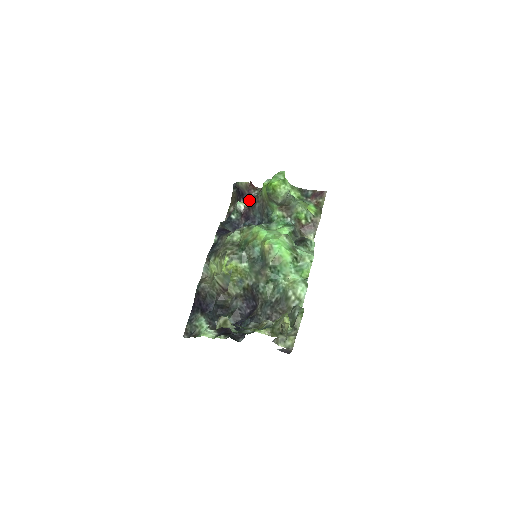
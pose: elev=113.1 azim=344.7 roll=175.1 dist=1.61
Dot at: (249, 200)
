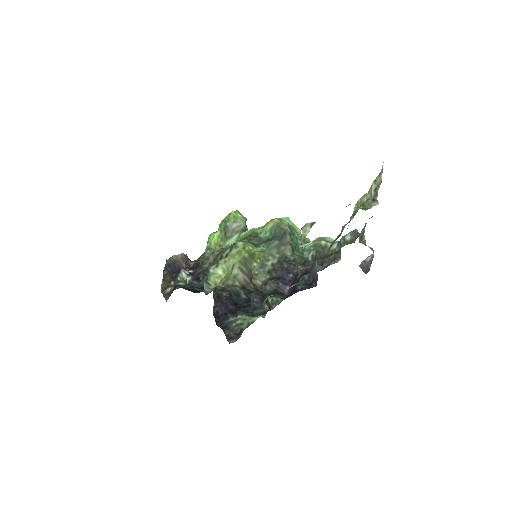
Dot at: (190, 269)
